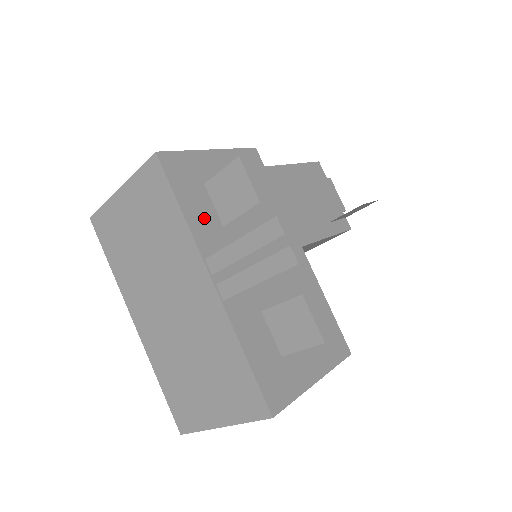
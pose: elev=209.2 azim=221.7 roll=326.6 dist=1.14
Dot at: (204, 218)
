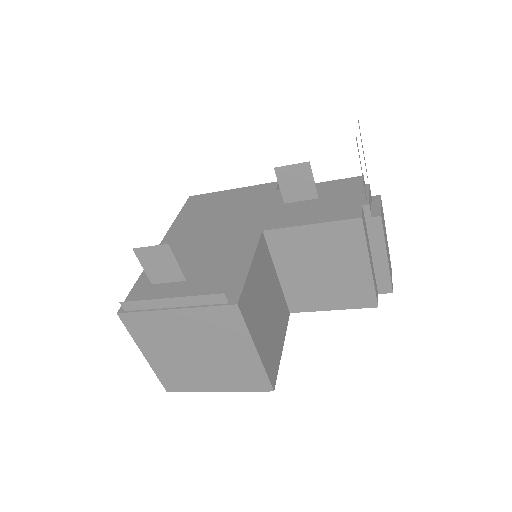
Dot at: (188, 219)
